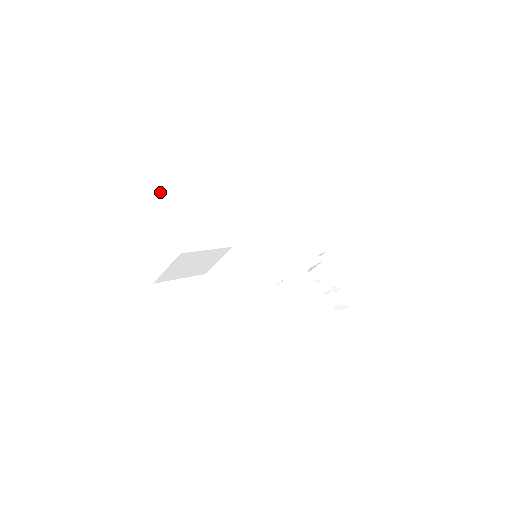
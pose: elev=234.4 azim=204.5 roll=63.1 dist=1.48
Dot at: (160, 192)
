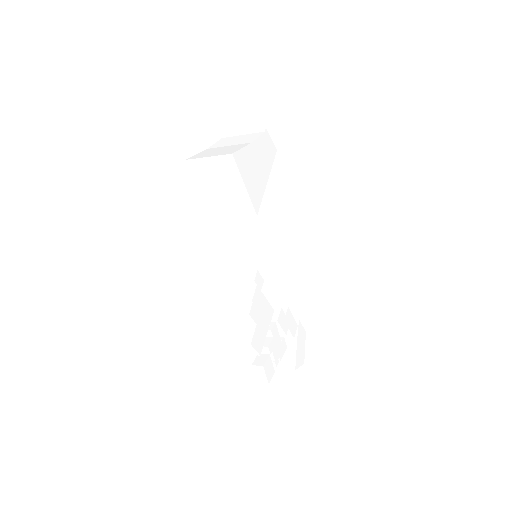
Dot at: (262, 132)
